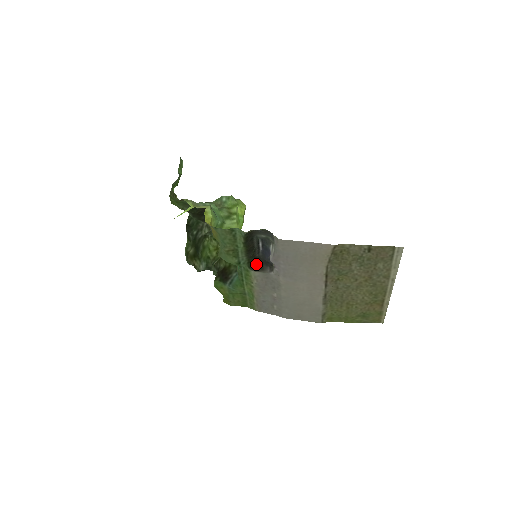
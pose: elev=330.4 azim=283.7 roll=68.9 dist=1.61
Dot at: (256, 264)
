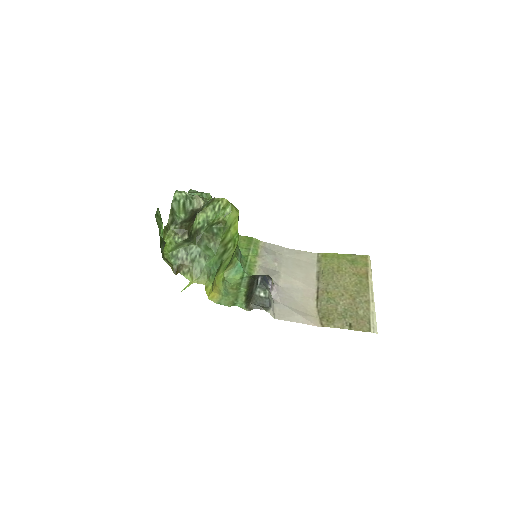
Dot at: occluded
